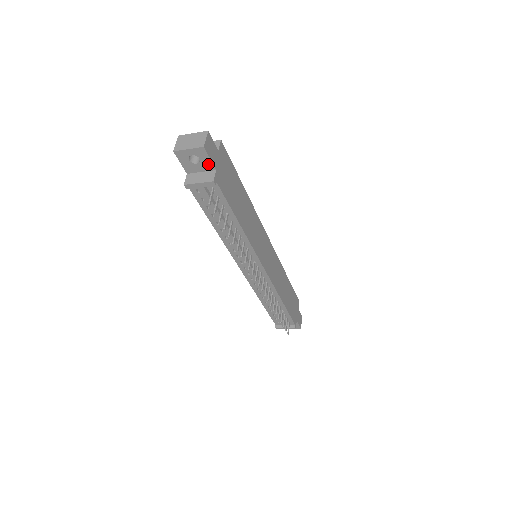
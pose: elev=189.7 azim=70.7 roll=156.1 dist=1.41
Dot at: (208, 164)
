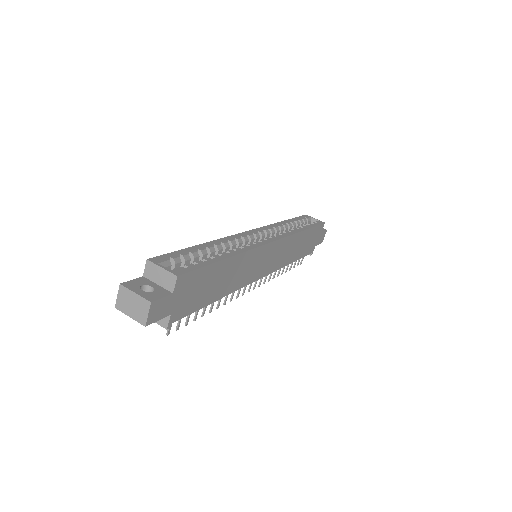
Dot at: occluded
